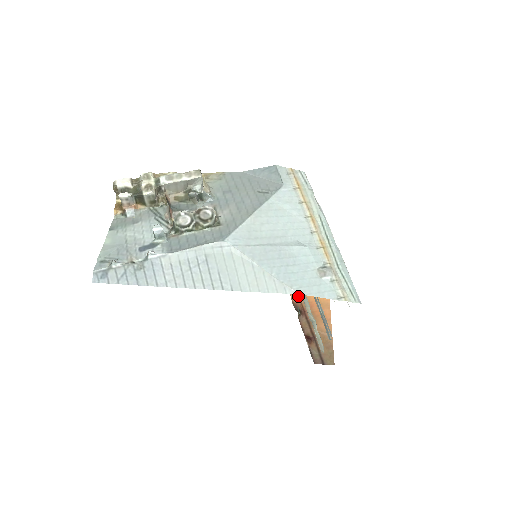
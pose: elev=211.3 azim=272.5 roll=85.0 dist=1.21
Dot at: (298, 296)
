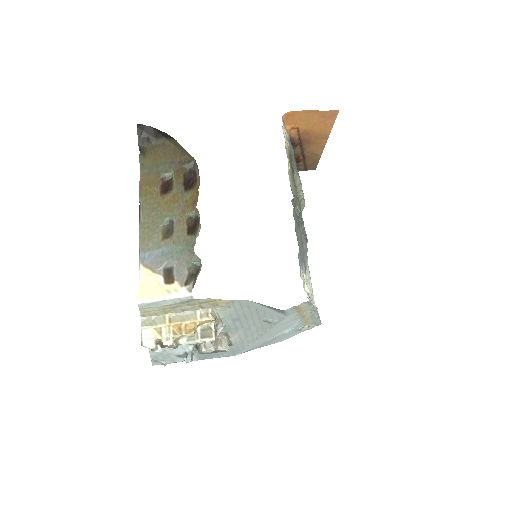
Dot at: (298, 132)
